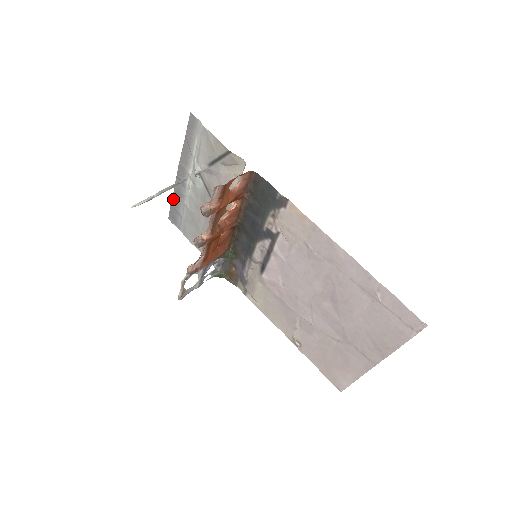
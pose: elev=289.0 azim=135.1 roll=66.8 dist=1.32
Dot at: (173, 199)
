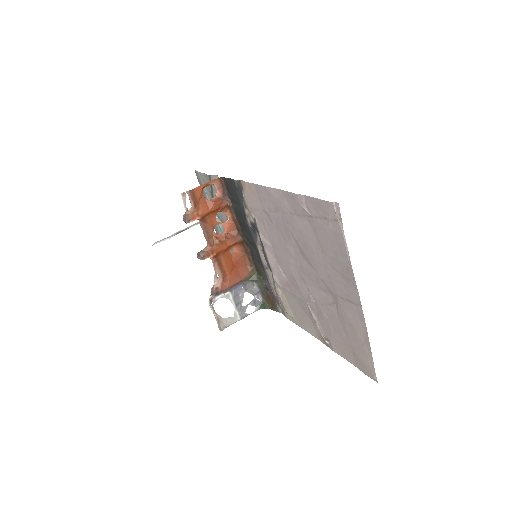
Dot at: occluded
